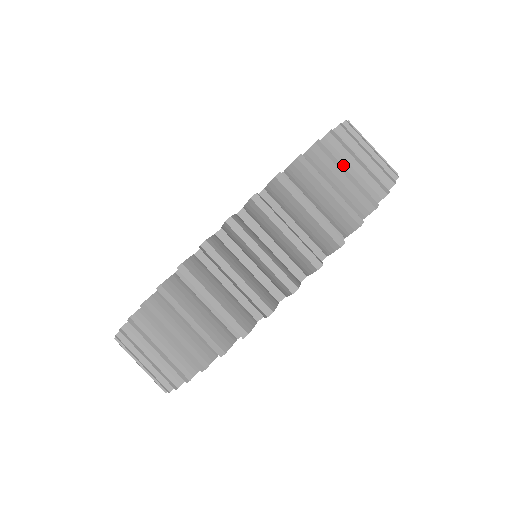
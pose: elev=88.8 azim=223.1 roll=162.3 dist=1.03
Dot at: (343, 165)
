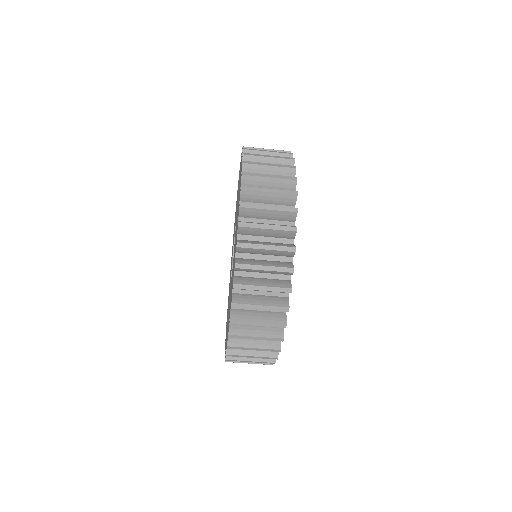
Dot at: (259, 253)
